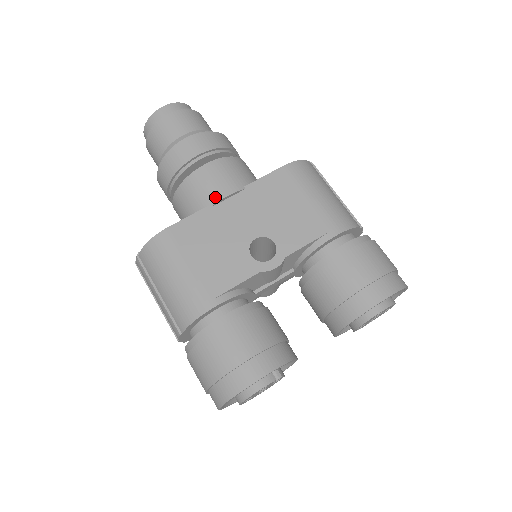
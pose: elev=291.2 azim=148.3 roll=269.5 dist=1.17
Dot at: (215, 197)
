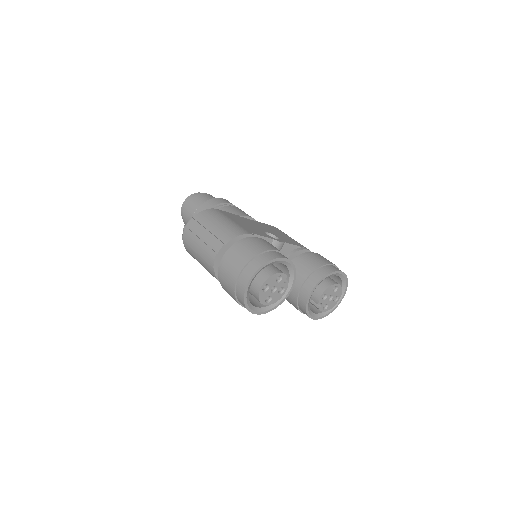
Dot at: (242, 214)
